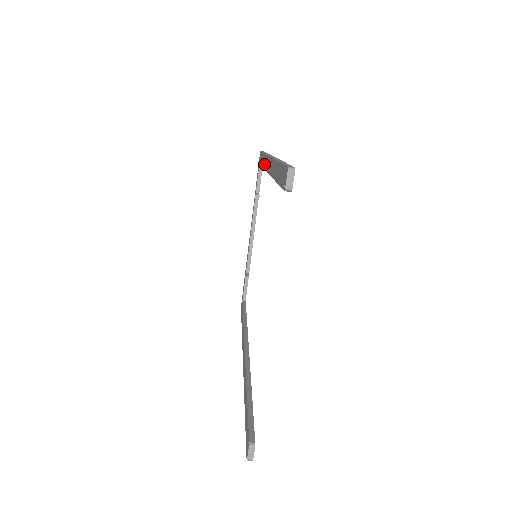
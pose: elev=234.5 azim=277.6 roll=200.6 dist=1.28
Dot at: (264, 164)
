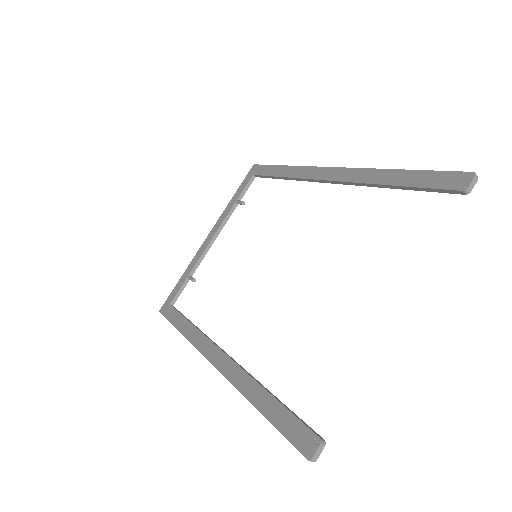
Dot at: (296, 174)
